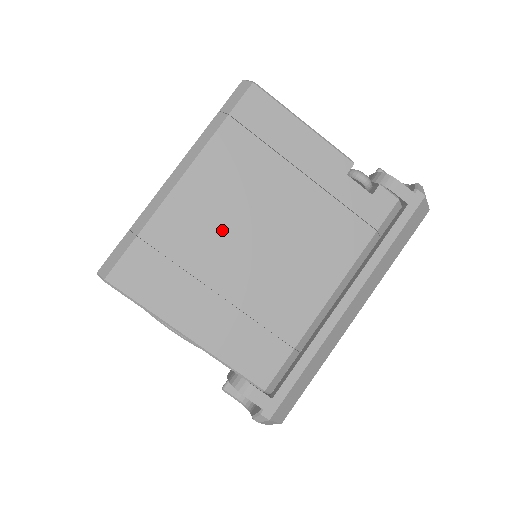
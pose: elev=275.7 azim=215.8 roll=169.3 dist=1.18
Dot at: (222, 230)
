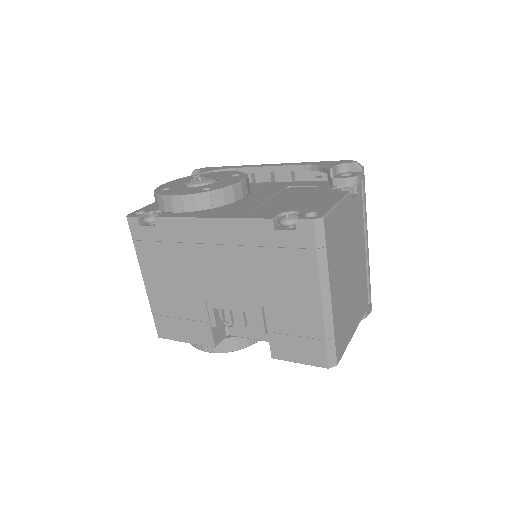
Dot at: (344, 288)
